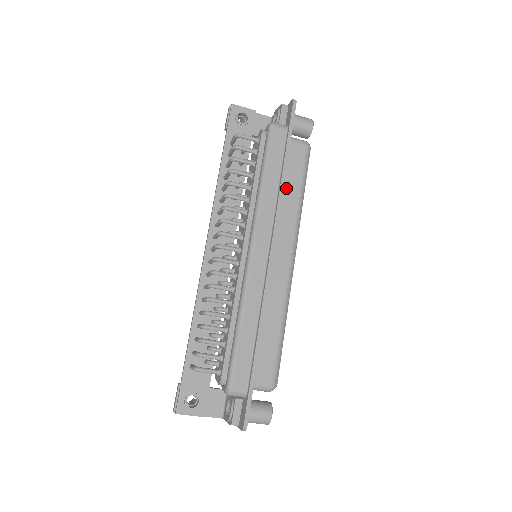
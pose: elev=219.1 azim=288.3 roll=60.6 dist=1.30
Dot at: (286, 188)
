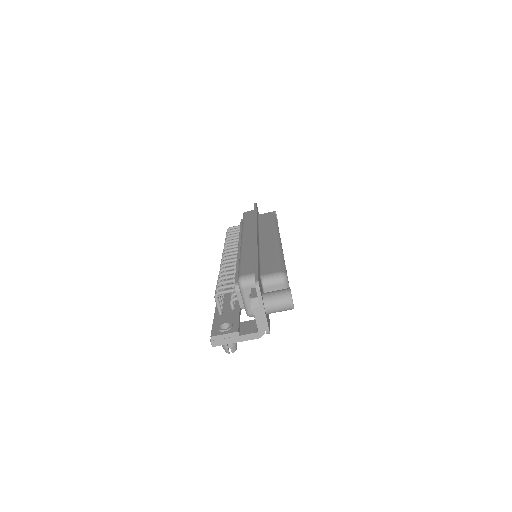
Dot at: (262, 223)
